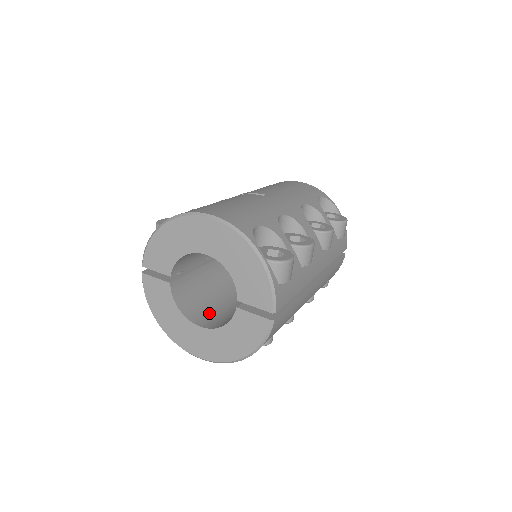
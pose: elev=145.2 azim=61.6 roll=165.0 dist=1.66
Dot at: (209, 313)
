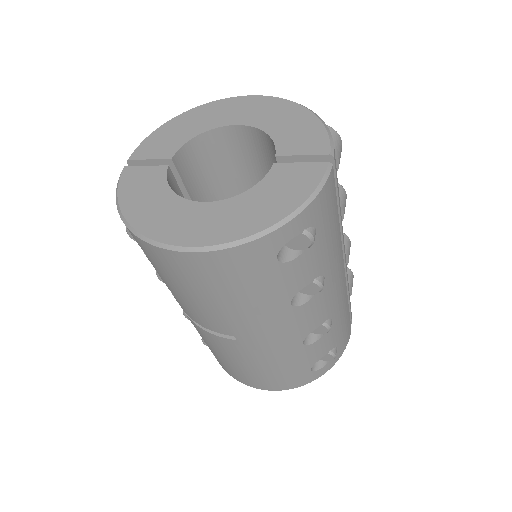
Dot at: occluded
